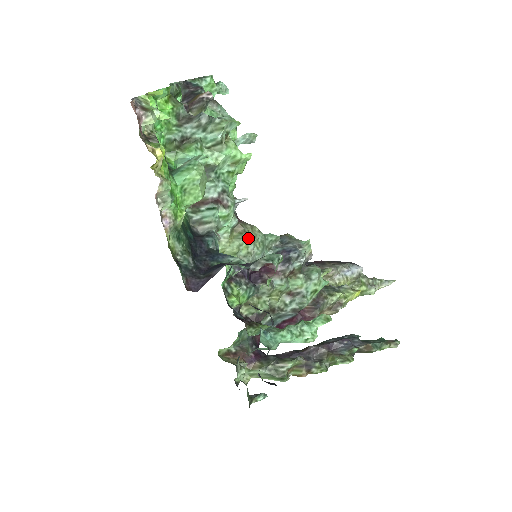
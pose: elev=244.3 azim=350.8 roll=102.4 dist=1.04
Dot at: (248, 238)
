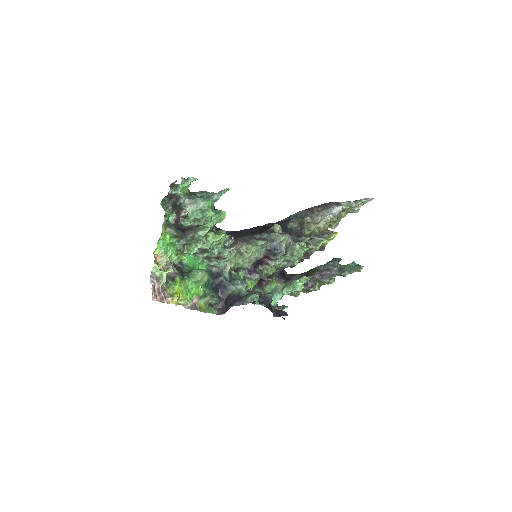
Dot at: (246, 256)
